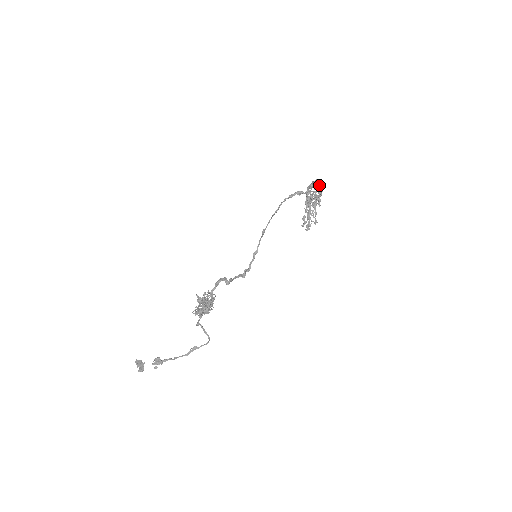
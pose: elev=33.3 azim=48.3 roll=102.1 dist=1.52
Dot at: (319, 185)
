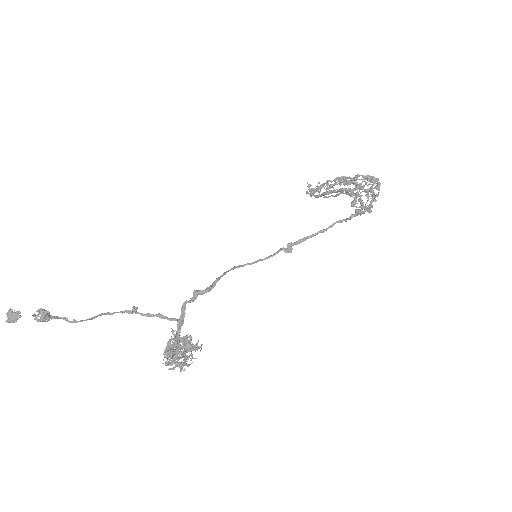
Dot at: occluded
